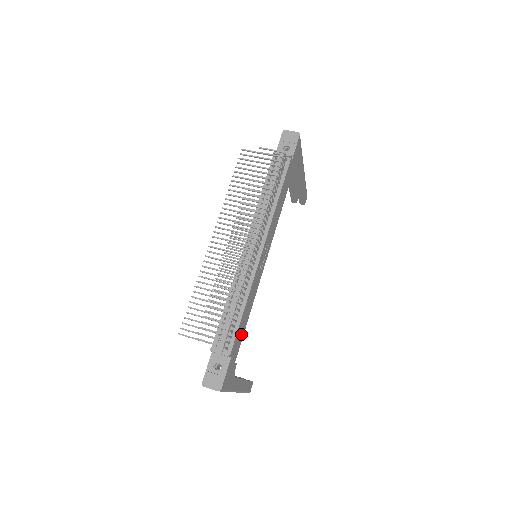
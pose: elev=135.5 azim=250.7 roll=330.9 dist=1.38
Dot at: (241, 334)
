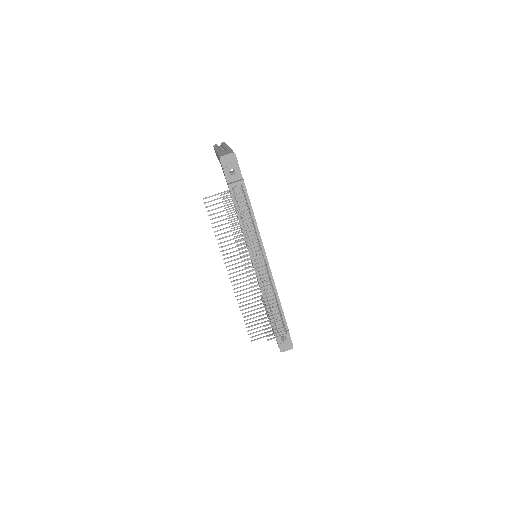
Dot at: occluded
